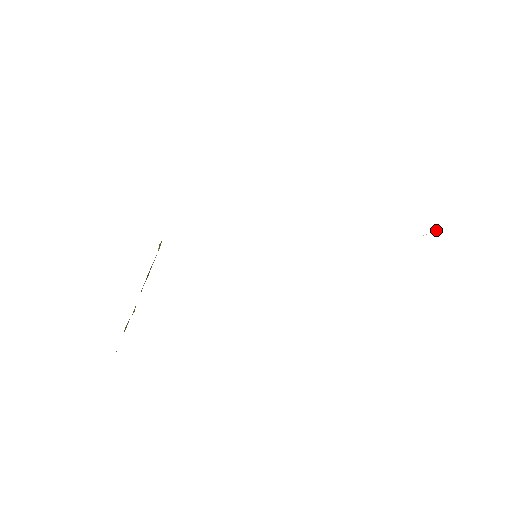
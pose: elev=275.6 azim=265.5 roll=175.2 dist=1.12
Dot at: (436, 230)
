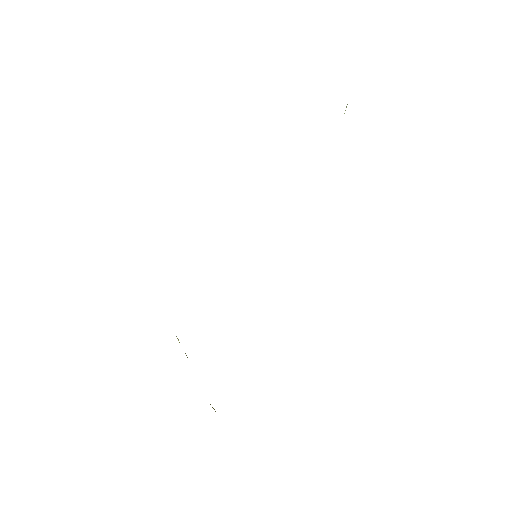
Dot at: occluded
